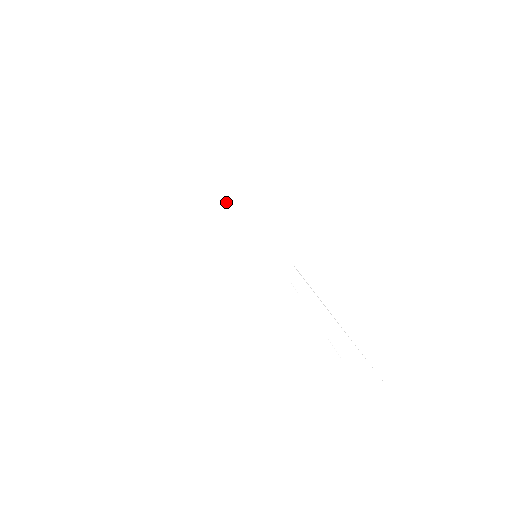
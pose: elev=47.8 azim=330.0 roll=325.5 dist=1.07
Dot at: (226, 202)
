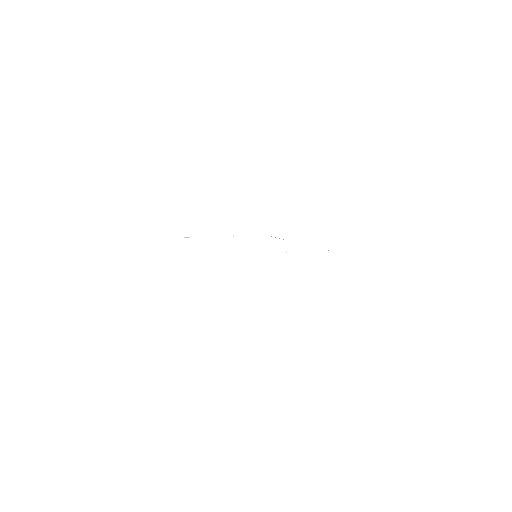
Dot at: occluded
